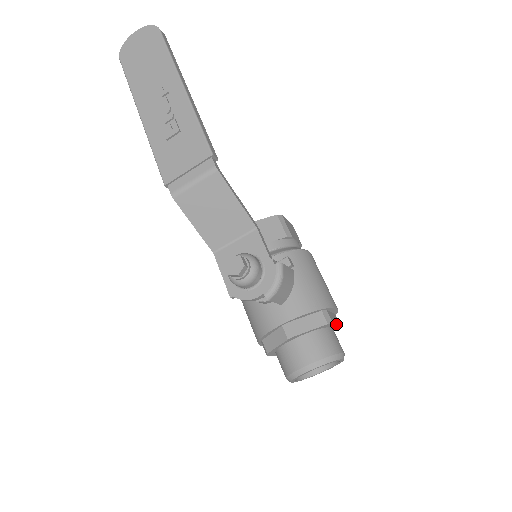
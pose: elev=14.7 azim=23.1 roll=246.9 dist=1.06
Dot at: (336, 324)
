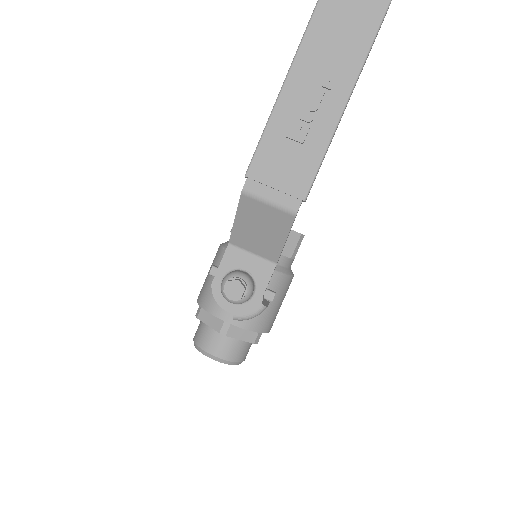
Dot at: occluded
